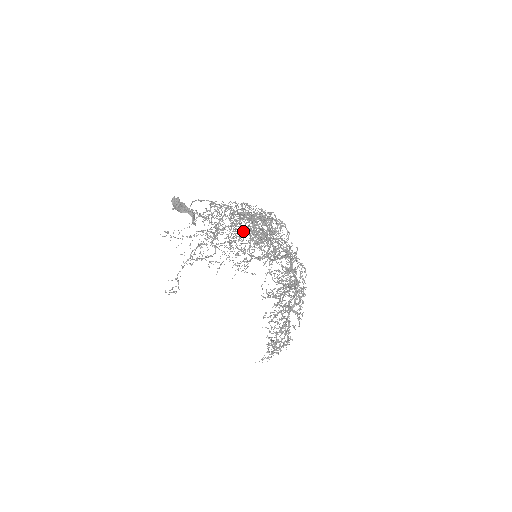
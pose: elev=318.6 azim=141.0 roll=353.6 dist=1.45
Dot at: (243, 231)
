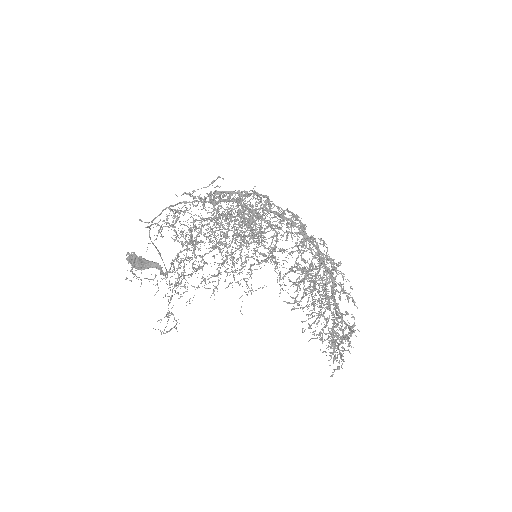
Dot at: occluded
